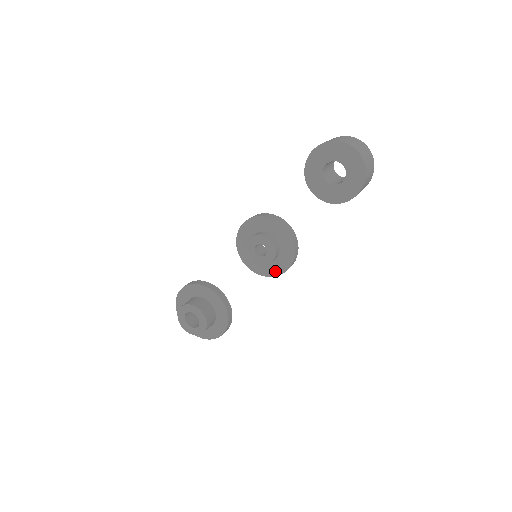
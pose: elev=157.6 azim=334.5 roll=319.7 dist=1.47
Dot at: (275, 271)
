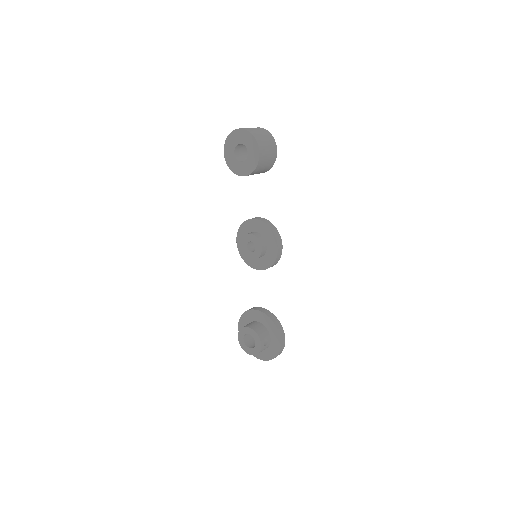
Dot at: (272, 257)
